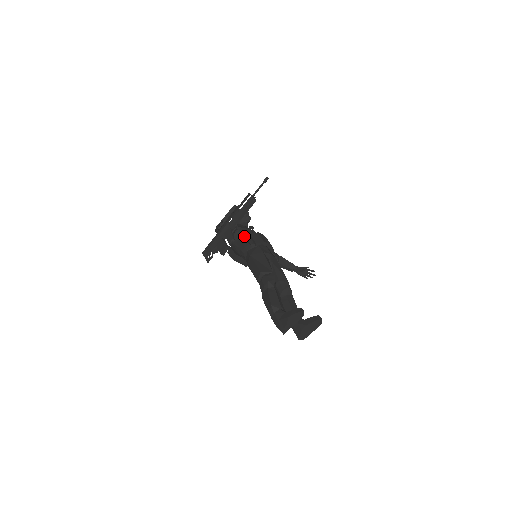
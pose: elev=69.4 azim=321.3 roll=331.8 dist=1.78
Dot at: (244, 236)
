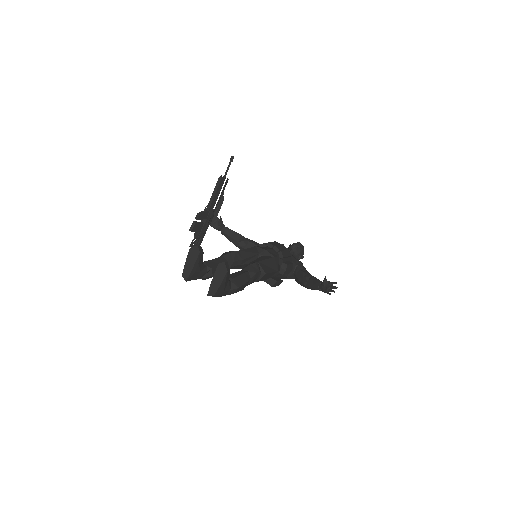
Dot at: occluded
